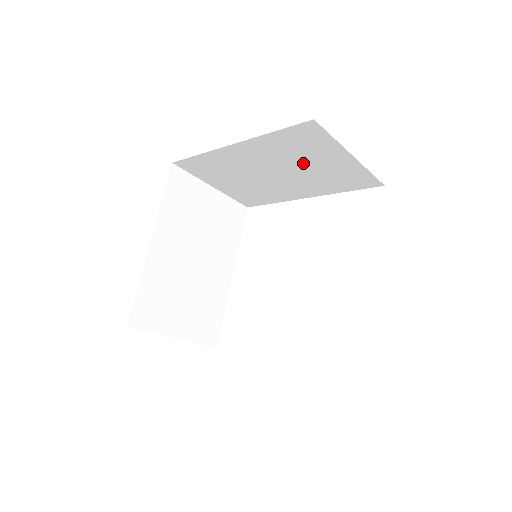
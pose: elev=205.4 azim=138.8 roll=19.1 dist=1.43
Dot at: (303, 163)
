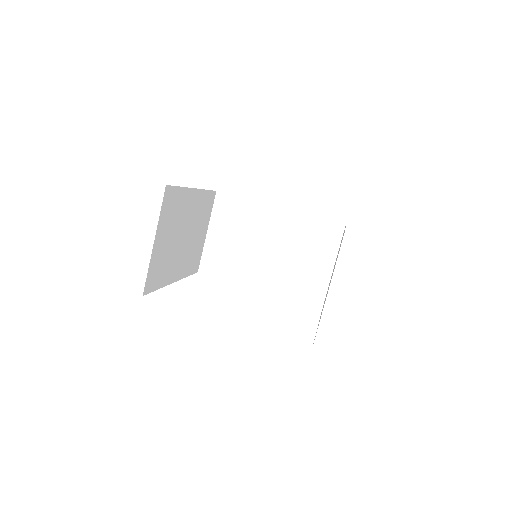
Dot at: (299, 253)
